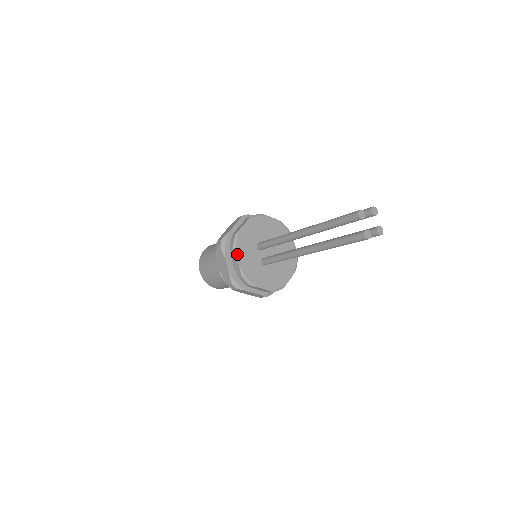
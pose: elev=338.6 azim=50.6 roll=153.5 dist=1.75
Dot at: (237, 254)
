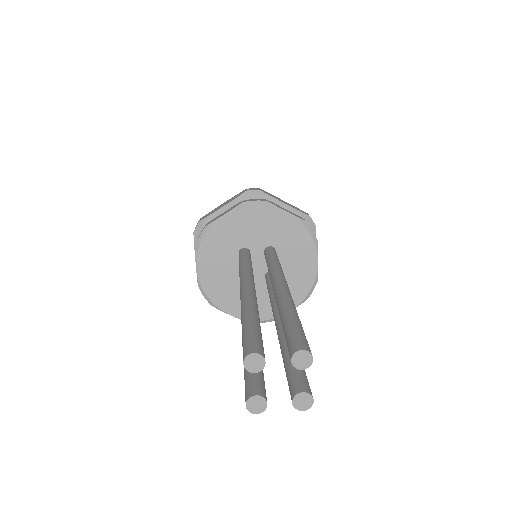
Dot at: (199, 257)
